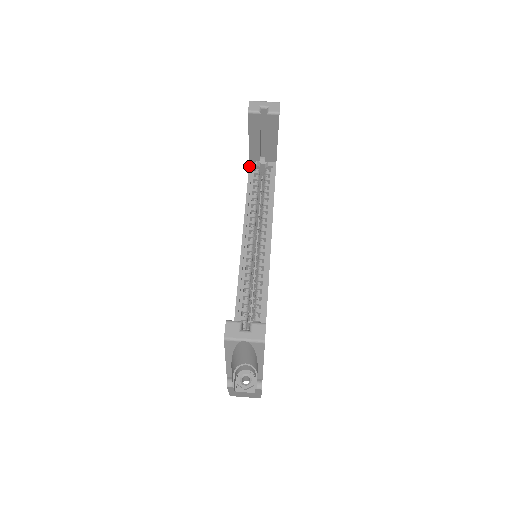
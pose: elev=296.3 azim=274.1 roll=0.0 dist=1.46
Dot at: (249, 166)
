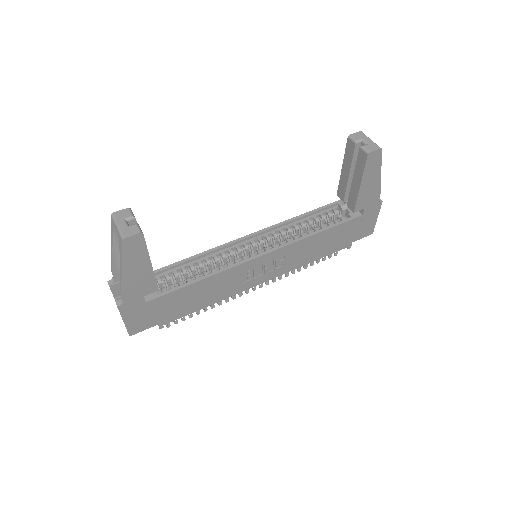
Dot at: (335, 201)
